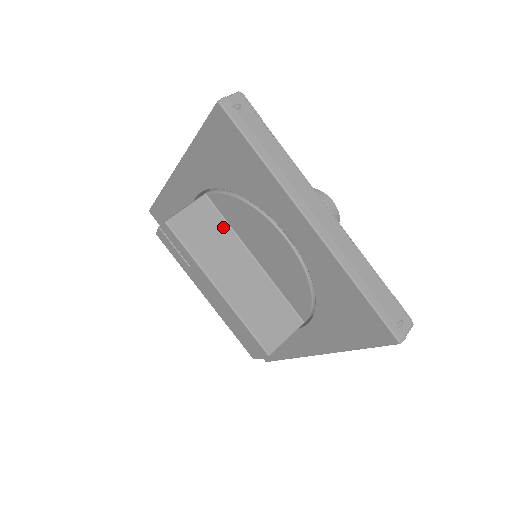
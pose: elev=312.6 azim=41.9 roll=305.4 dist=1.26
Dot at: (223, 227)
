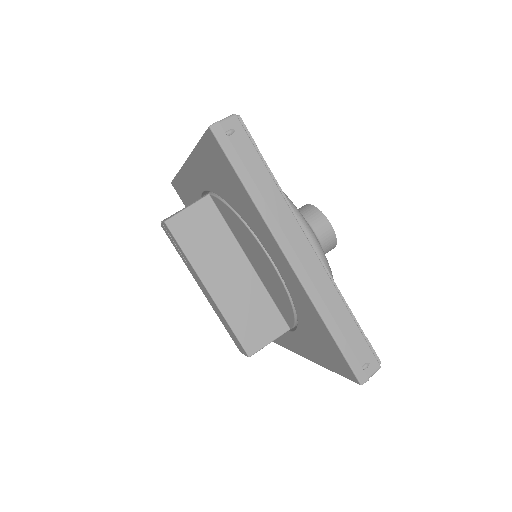
Dot at: (222, 229)
